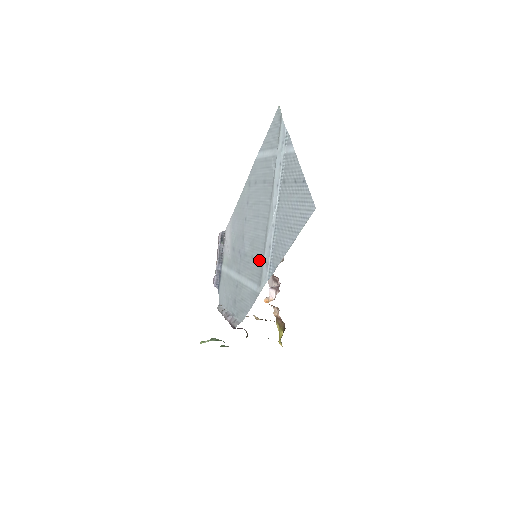
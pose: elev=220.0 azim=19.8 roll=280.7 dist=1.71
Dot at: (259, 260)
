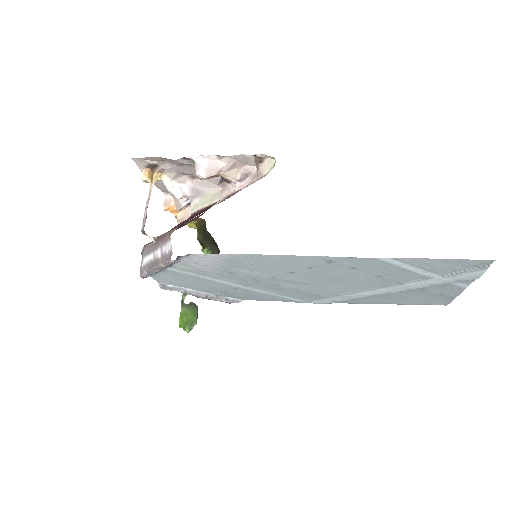
Dot at: (317, 296)
